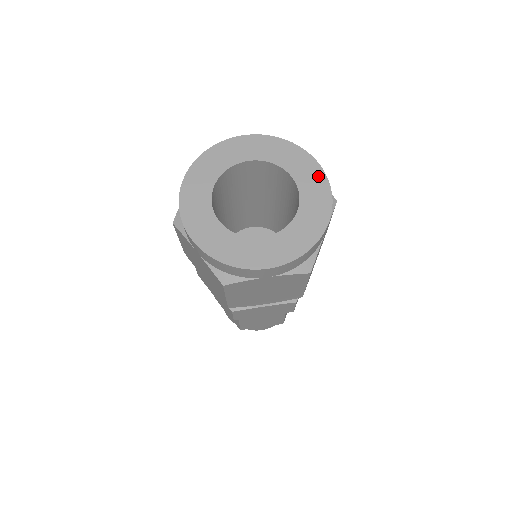
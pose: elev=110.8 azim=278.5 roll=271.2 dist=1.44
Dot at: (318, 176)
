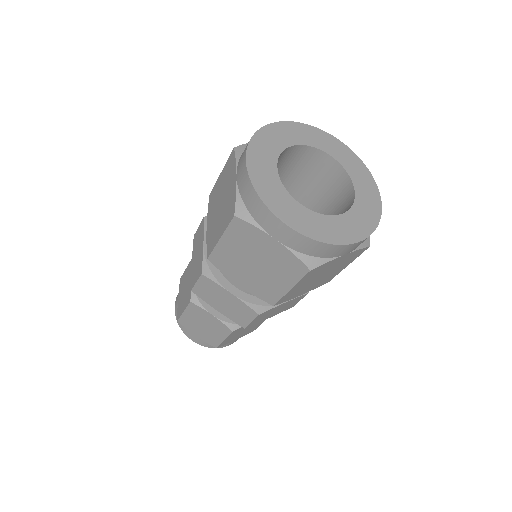
Dot at: (375, 209)
